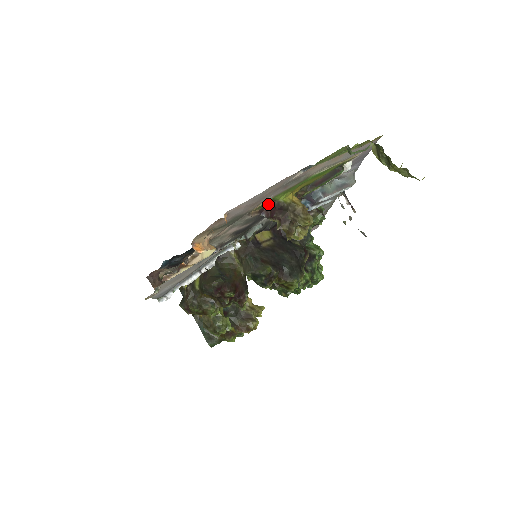
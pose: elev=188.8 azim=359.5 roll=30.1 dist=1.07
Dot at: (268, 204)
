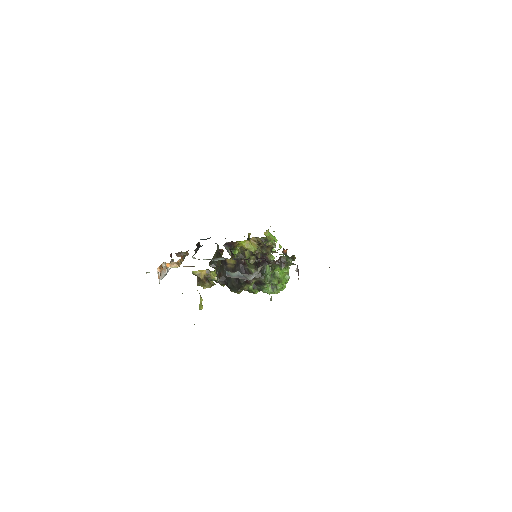
Dot at: (194, 266)
